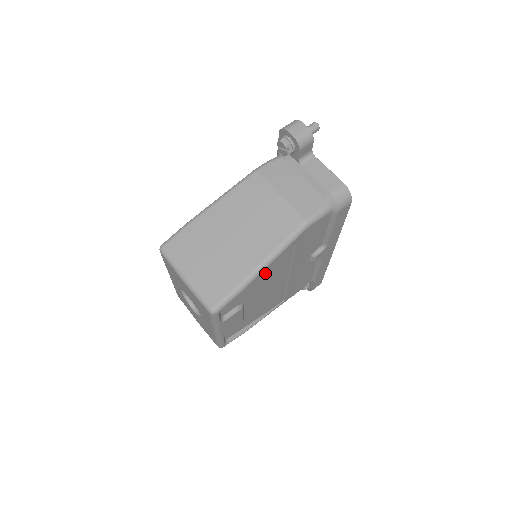
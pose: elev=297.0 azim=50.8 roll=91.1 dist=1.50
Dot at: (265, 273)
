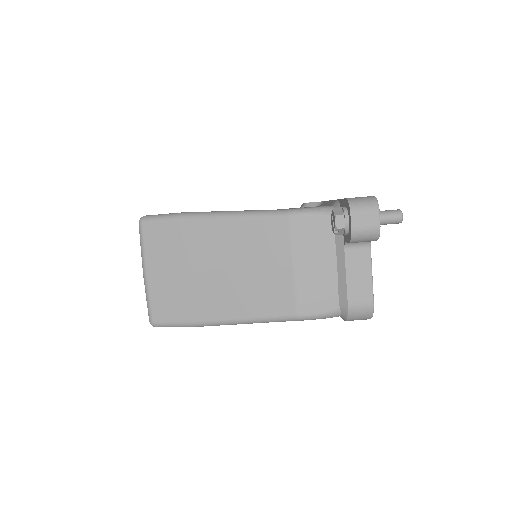
Dot at: occluded
